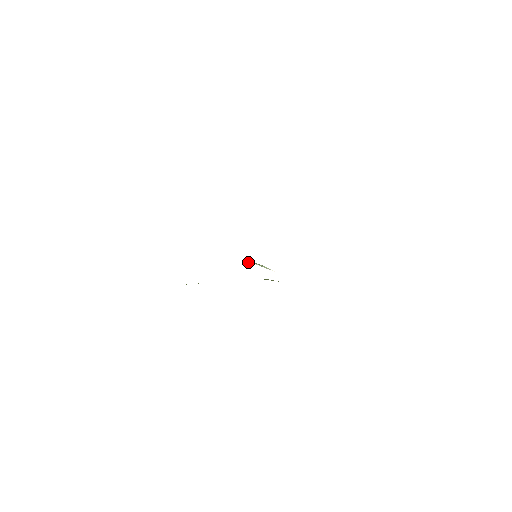
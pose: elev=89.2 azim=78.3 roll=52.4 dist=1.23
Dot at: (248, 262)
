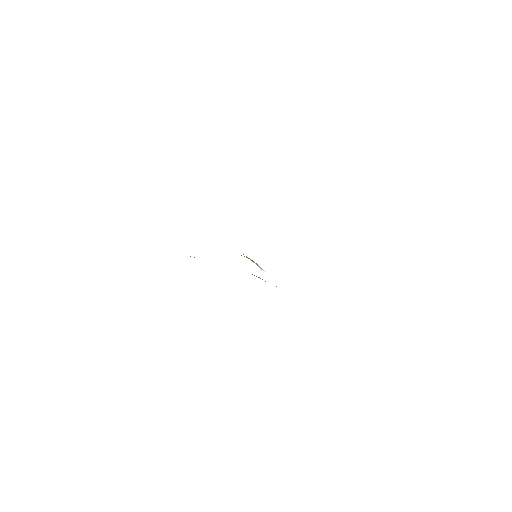
Dot at: occluded
